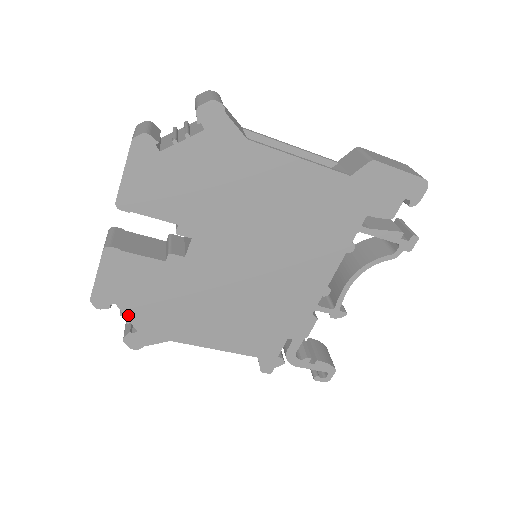
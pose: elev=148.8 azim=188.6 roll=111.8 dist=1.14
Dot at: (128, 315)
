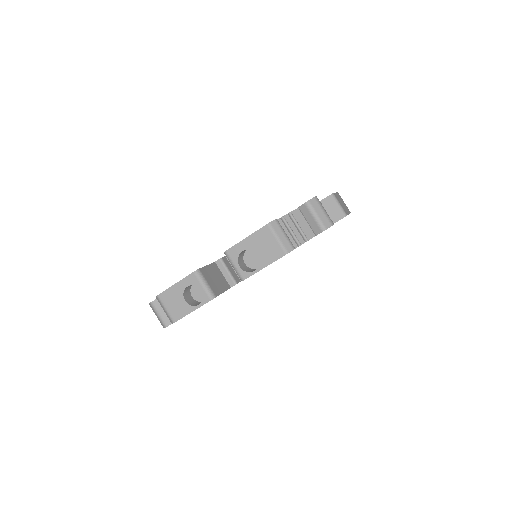
Dot at: occluded
